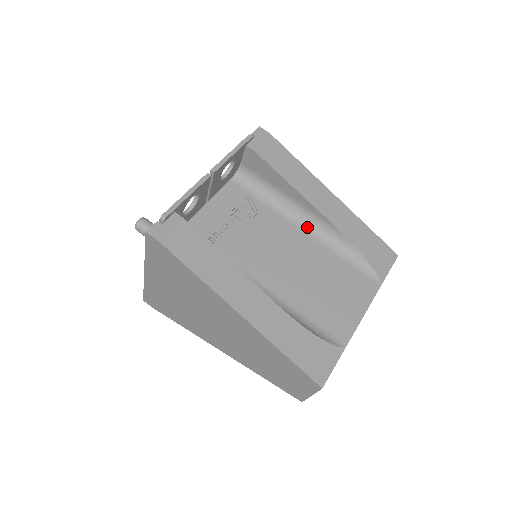
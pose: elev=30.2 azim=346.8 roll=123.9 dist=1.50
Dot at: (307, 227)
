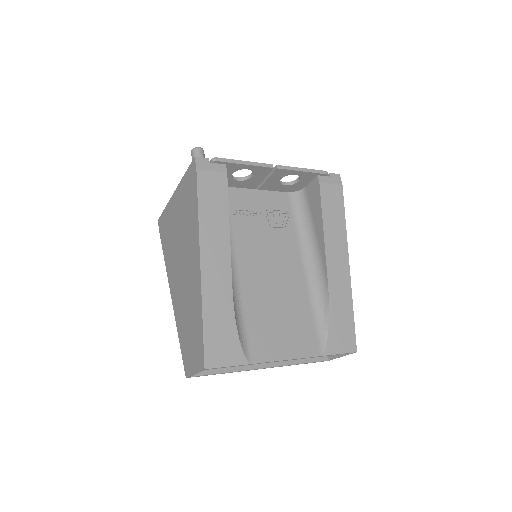
Dot at: (309, 268)
